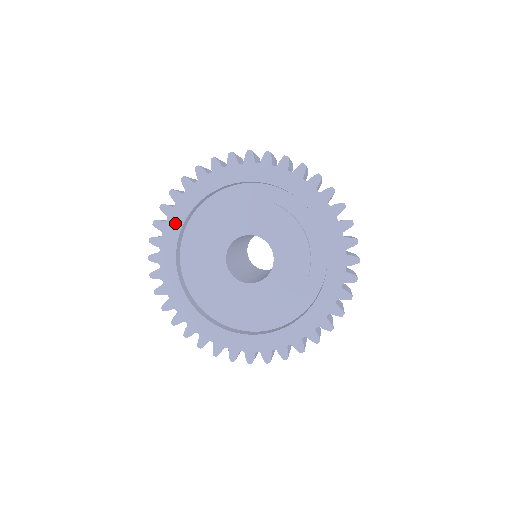
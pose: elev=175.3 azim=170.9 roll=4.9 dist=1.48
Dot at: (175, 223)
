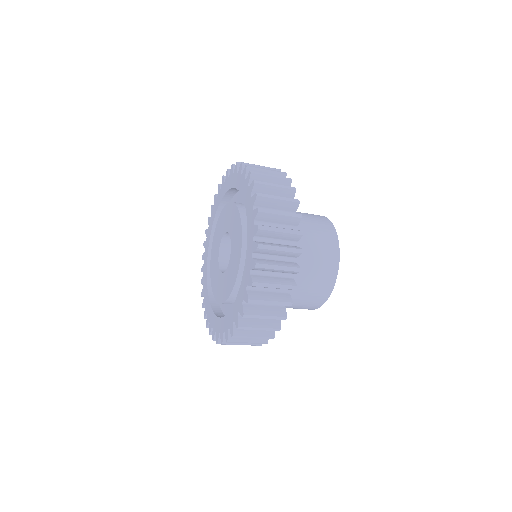
Dot at: (221, 194)
